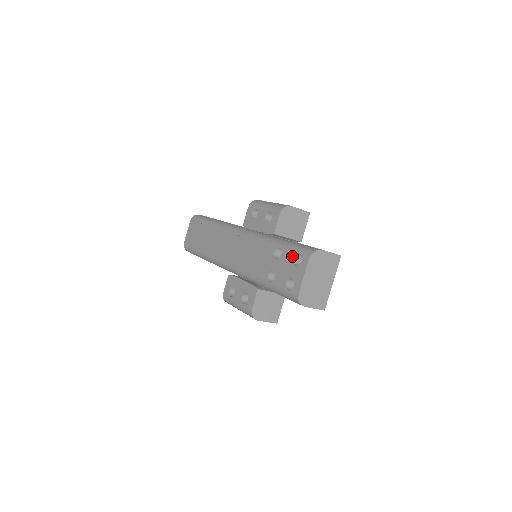
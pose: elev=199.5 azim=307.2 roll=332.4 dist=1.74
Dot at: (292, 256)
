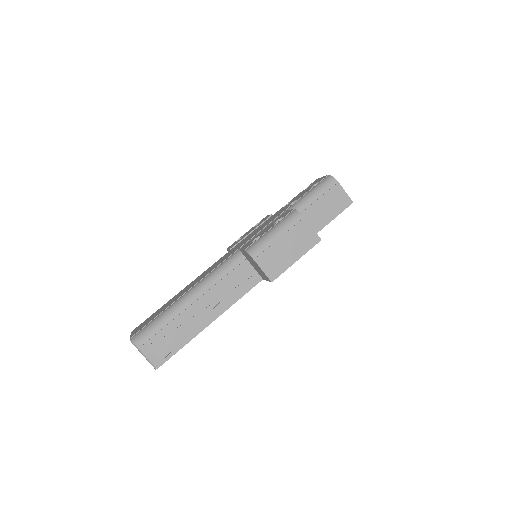
Dot at: (301, 192)
